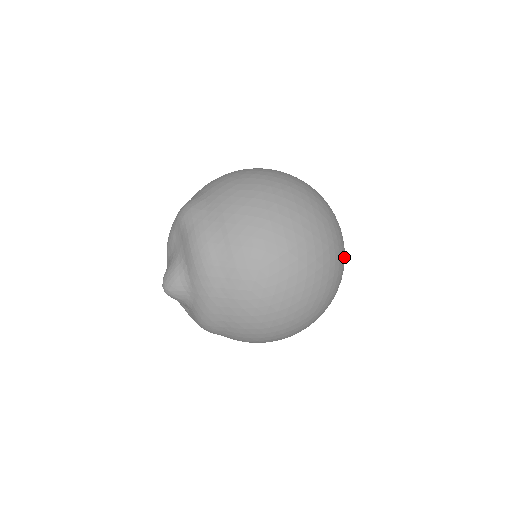
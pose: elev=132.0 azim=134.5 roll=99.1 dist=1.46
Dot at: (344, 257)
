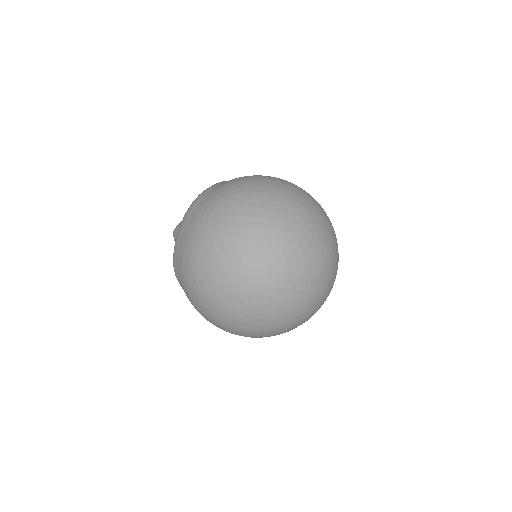
Dot at: (303, 276)
